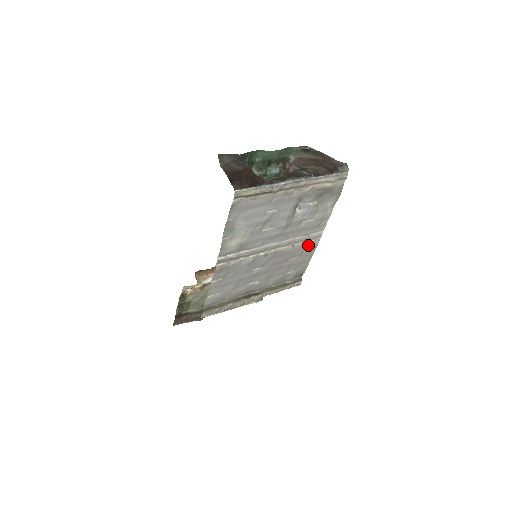
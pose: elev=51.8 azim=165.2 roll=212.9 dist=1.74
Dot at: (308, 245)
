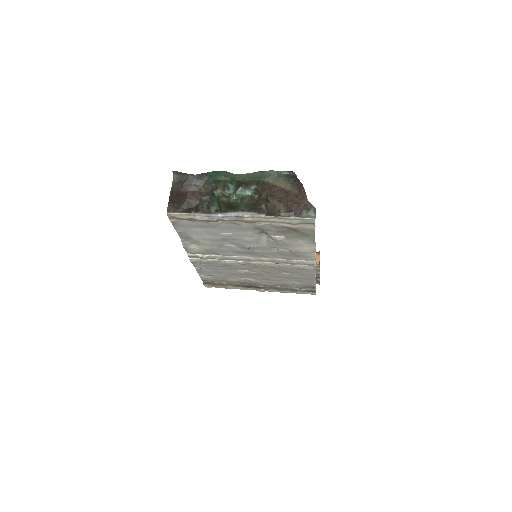
Dot at: (300, 268)
